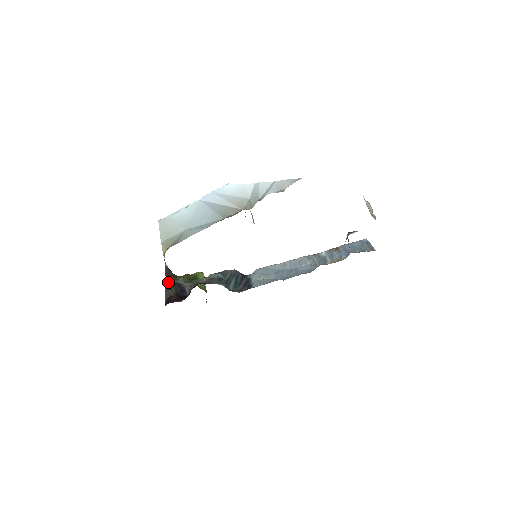
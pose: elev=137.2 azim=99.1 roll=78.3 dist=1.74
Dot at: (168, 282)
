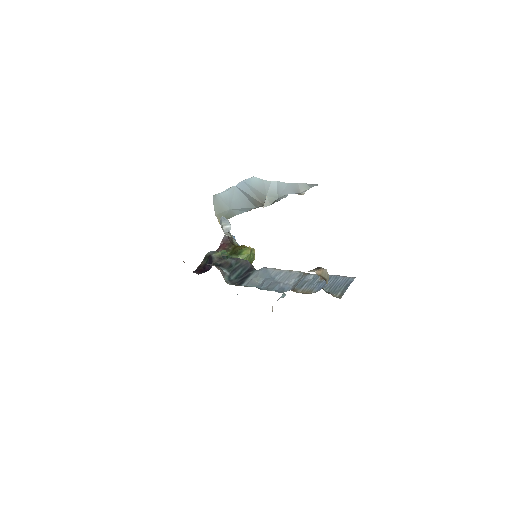
Dot at: (208, 252)
